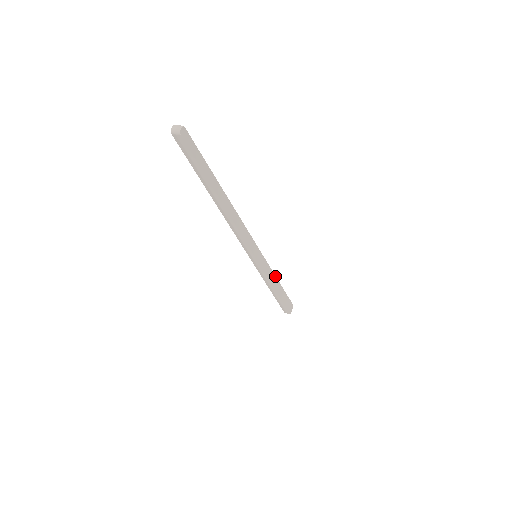
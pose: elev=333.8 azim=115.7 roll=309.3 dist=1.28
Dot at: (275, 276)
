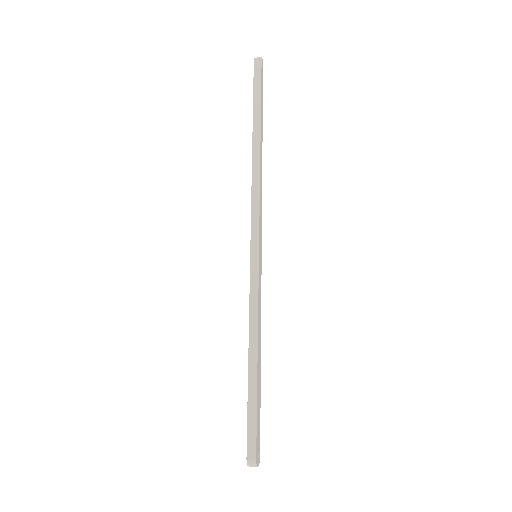
Dot at: (260, 331)
